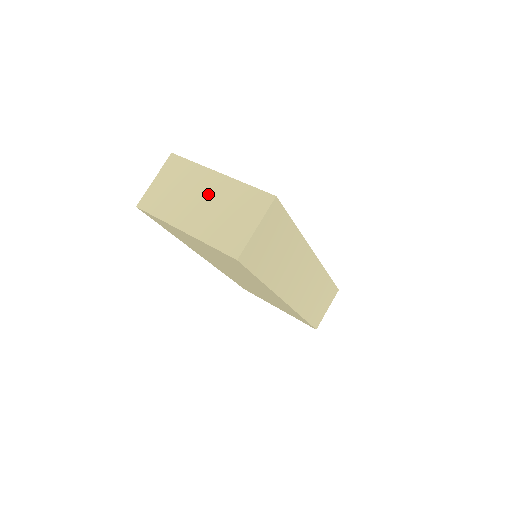
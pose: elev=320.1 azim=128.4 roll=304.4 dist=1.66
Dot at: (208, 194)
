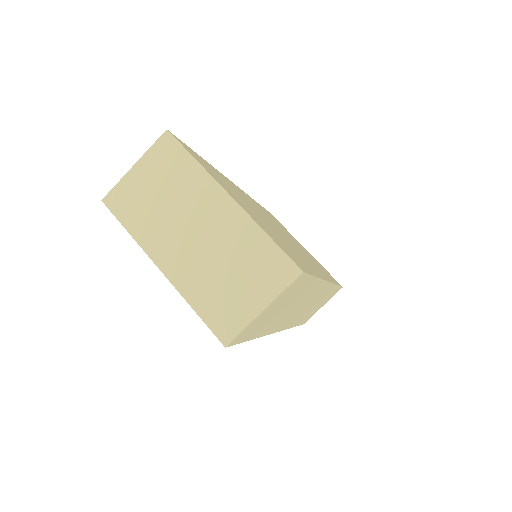
Dot at: (207, 225)
